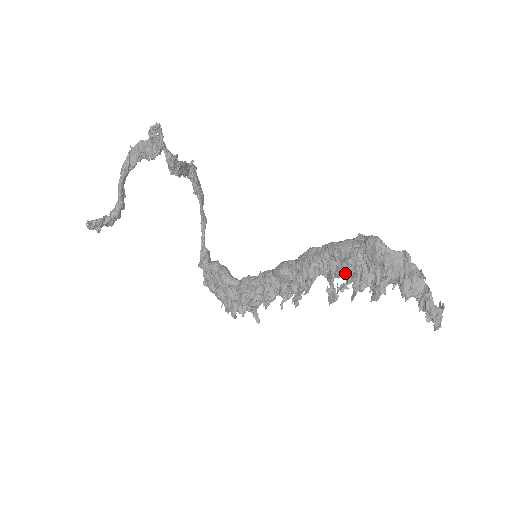
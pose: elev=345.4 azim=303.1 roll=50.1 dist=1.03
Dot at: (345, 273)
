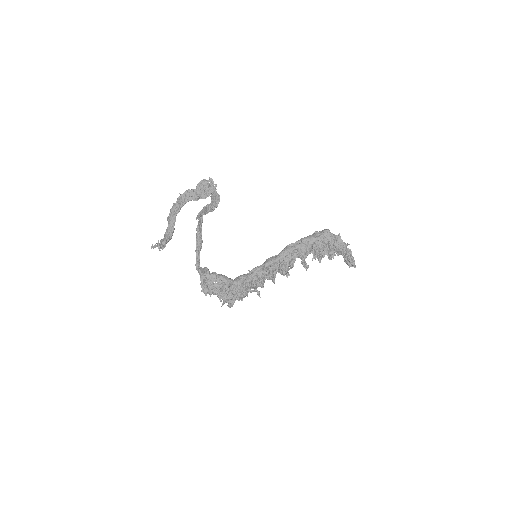
Dot at: (312, 252)
